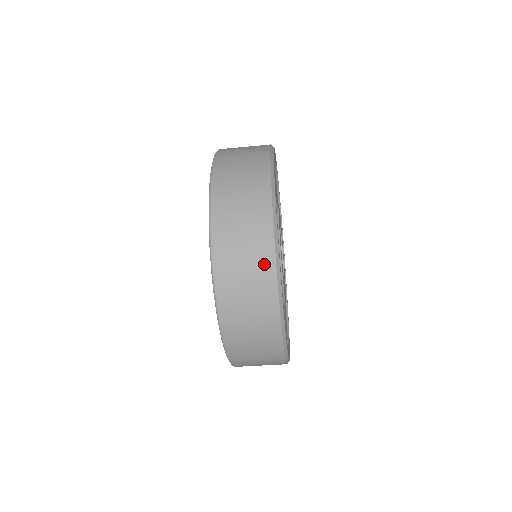
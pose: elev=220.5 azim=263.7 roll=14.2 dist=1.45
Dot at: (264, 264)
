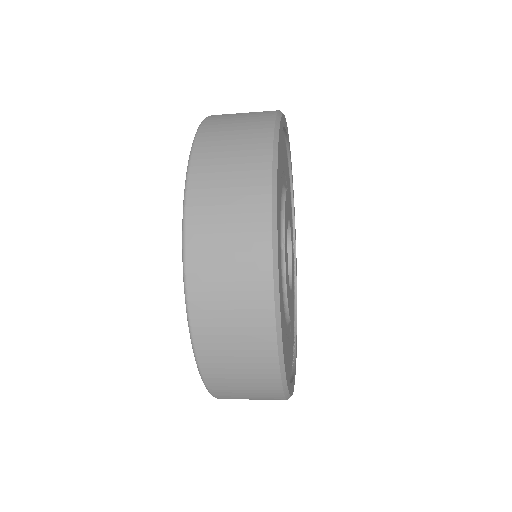
Dot at: occluded
